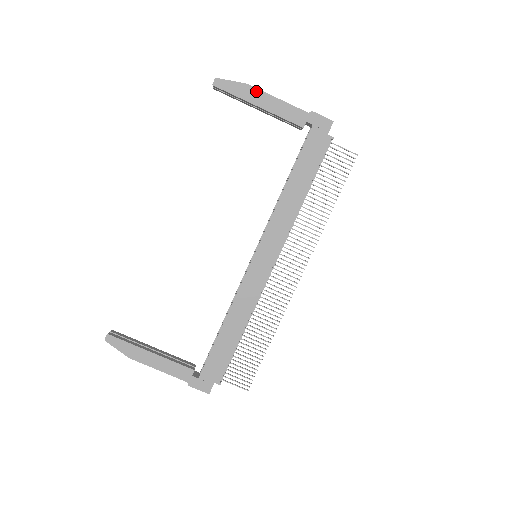
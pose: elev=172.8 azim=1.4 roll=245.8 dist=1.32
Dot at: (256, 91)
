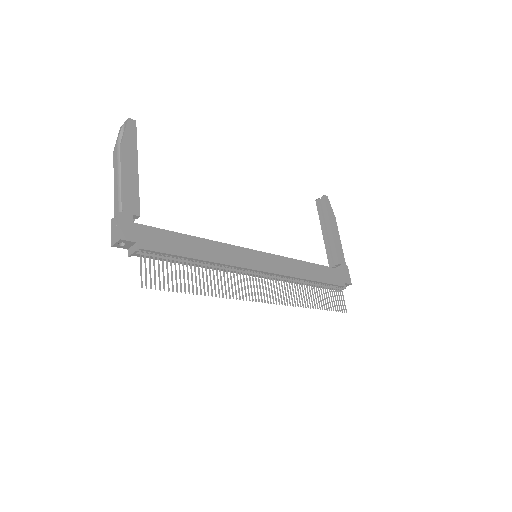
Dot at: (336, 225)
